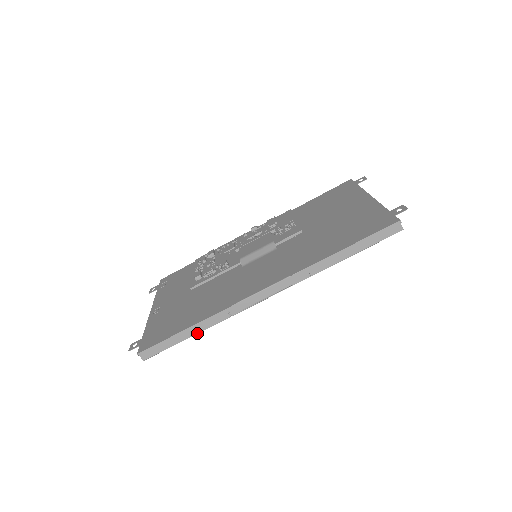
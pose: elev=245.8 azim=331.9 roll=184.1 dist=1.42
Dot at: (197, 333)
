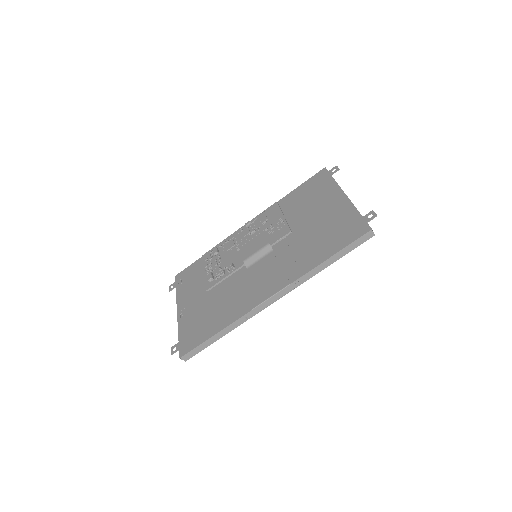
Dot at: occluded
